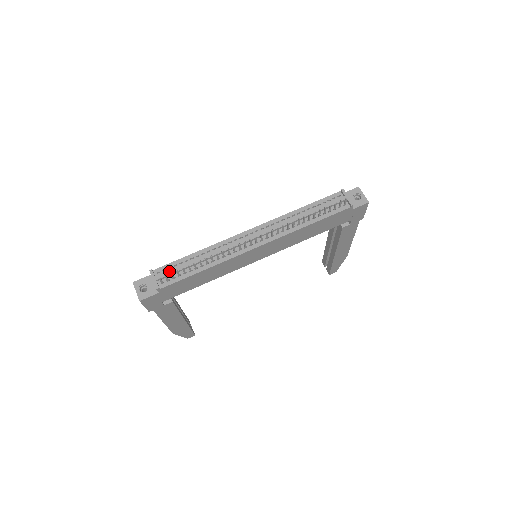
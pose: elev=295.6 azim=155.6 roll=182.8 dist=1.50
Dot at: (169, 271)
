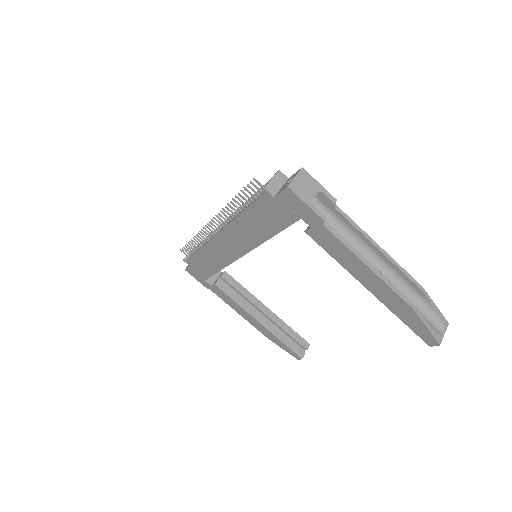
Dot at: occluded
